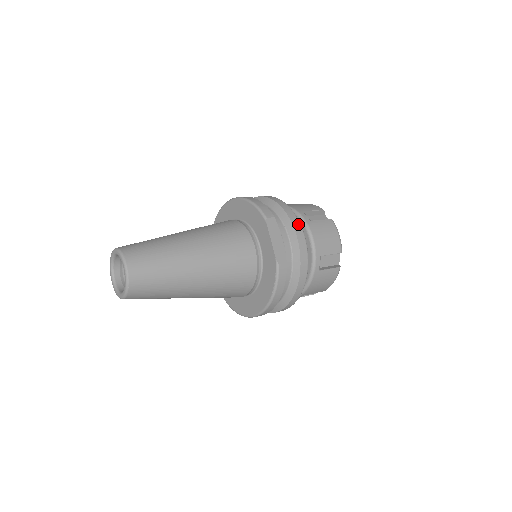
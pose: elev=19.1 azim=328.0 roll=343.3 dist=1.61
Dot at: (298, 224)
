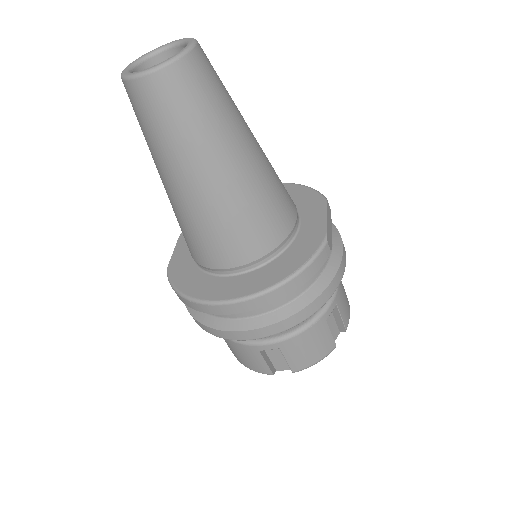
Dot at: occluded
